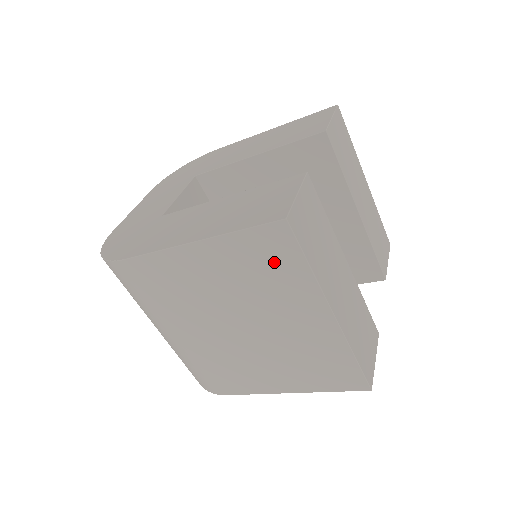
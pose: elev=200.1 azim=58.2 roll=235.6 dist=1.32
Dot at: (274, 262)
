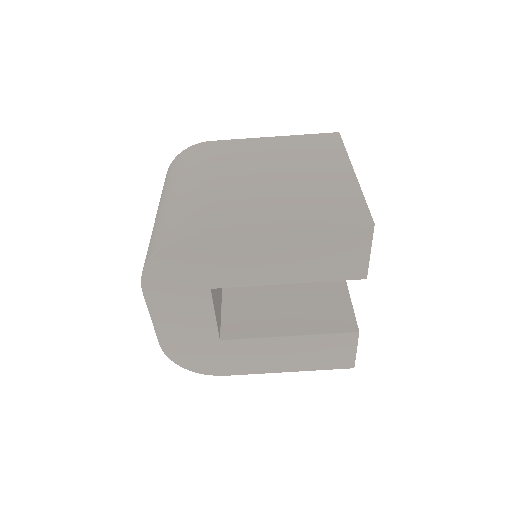
Dot at: (322, 146)
